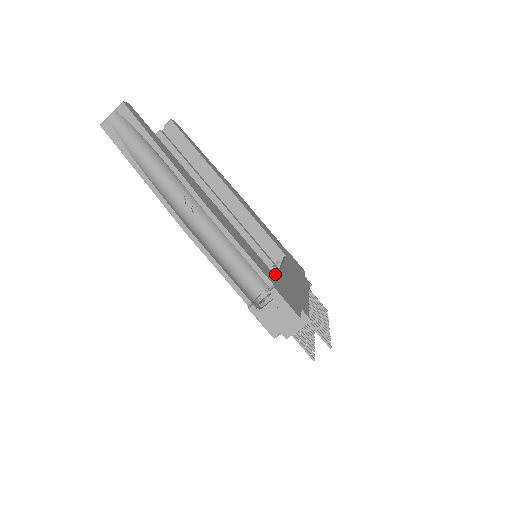
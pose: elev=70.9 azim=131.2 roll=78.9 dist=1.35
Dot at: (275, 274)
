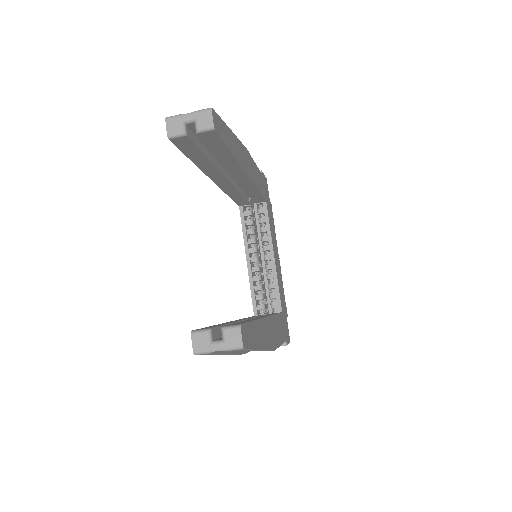
Dot at: (255, 233)
